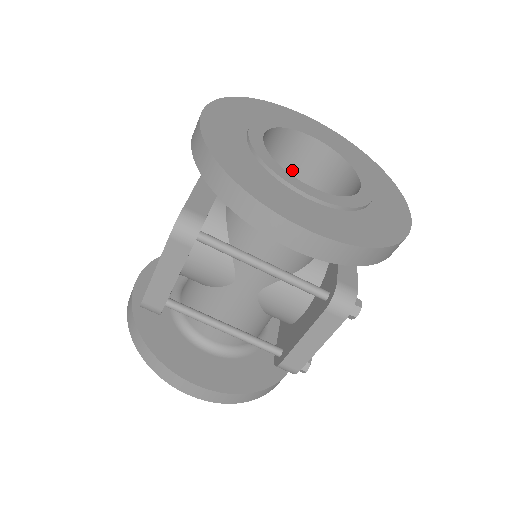
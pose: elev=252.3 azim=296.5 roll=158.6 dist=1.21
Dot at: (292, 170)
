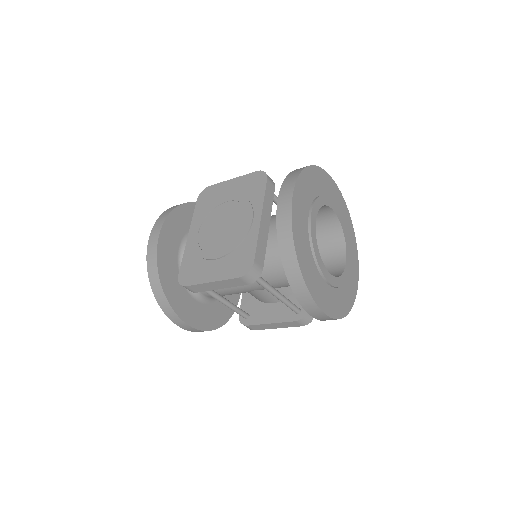
Dot at: occluded
